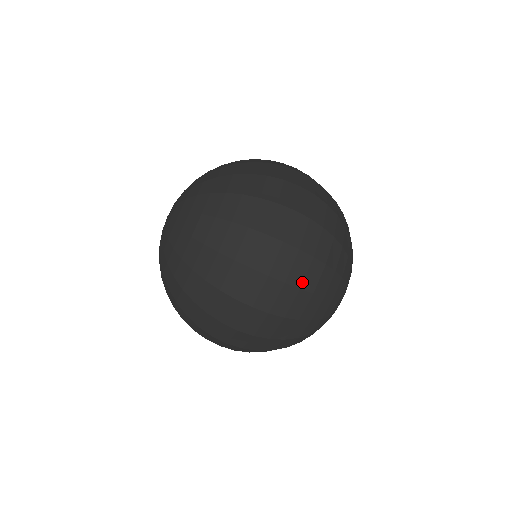
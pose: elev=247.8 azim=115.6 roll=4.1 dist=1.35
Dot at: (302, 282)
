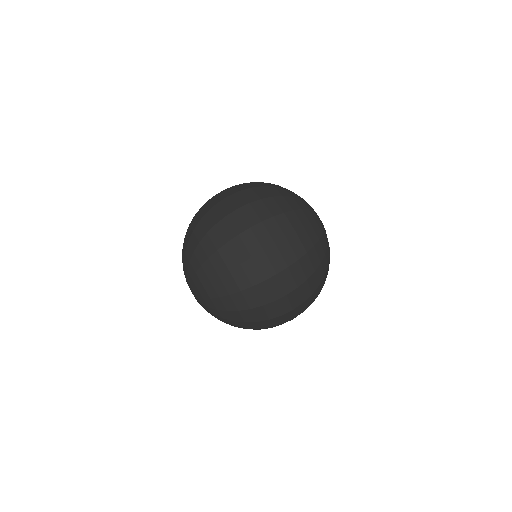
Dot at: (258, 197)
